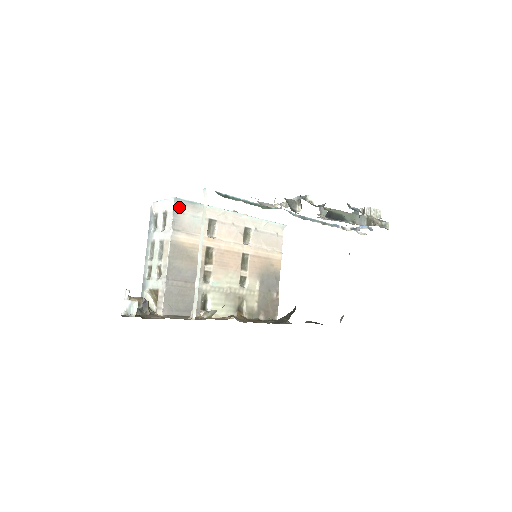
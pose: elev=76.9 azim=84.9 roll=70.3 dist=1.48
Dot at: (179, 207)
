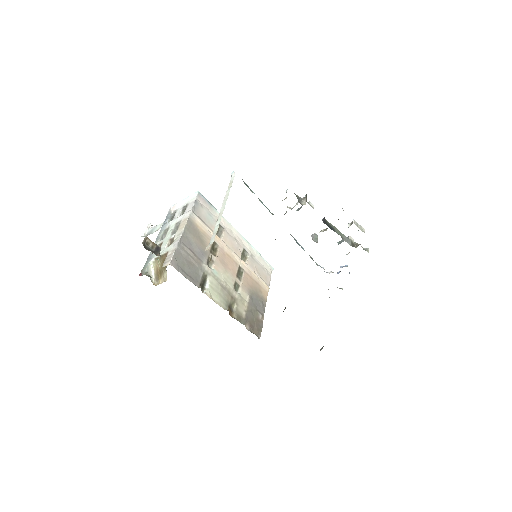
Dot at: (200, 201)
